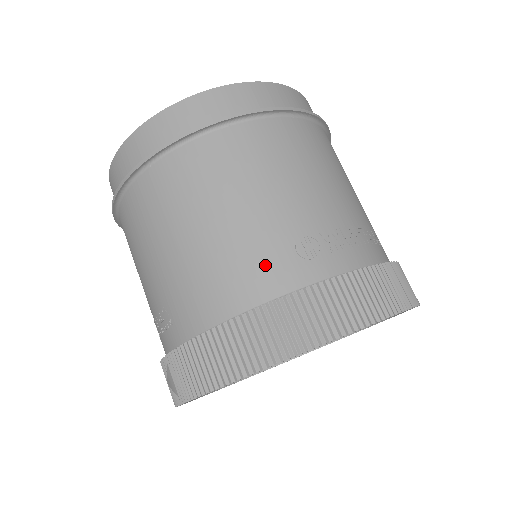
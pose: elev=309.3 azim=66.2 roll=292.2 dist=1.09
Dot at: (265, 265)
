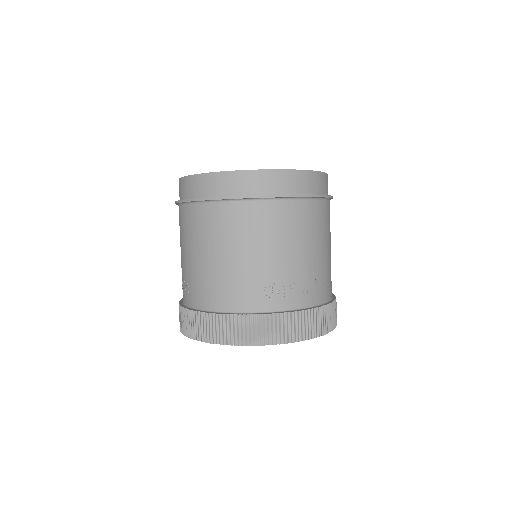
Dot at: (245, 293)
